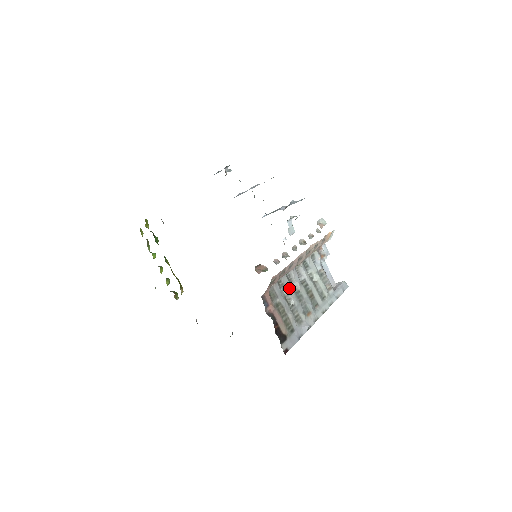
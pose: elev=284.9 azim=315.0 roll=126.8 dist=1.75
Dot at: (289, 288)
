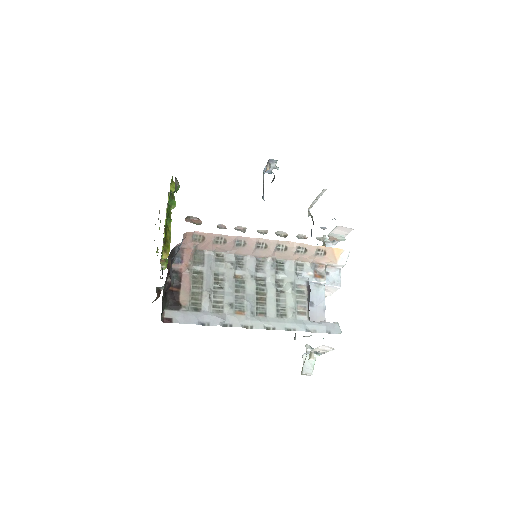
Dot at: (230, 269)
